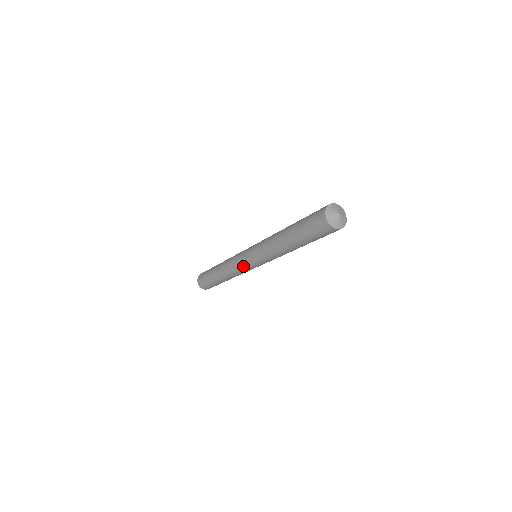
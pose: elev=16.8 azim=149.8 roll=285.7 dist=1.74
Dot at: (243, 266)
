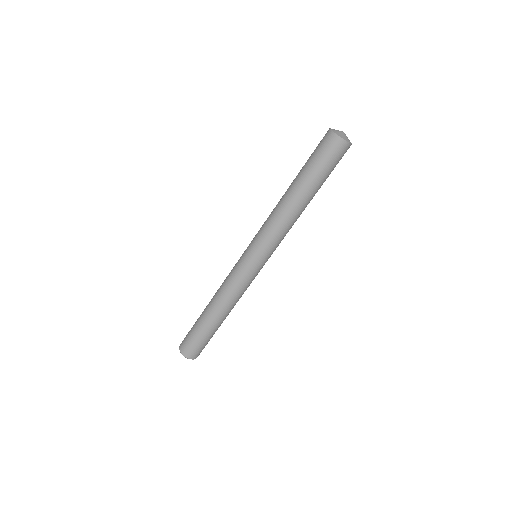
Dot at: (237, 264)
